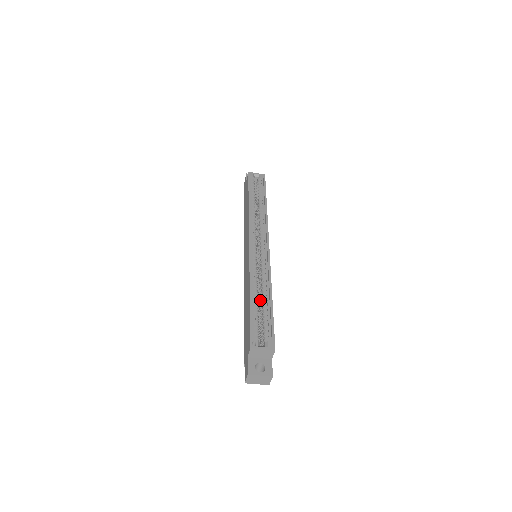
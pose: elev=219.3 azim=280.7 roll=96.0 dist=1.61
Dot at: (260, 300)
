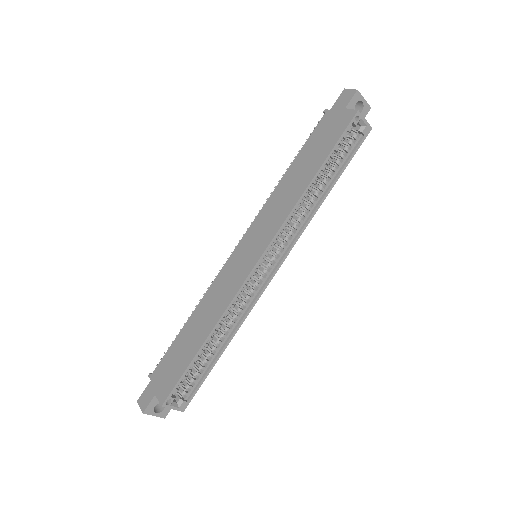
Dot at: occluded
